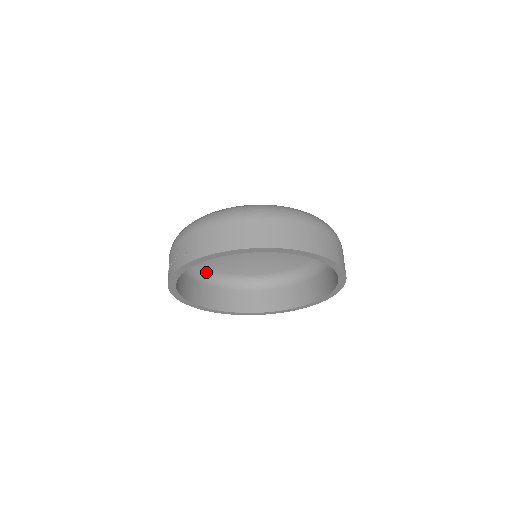
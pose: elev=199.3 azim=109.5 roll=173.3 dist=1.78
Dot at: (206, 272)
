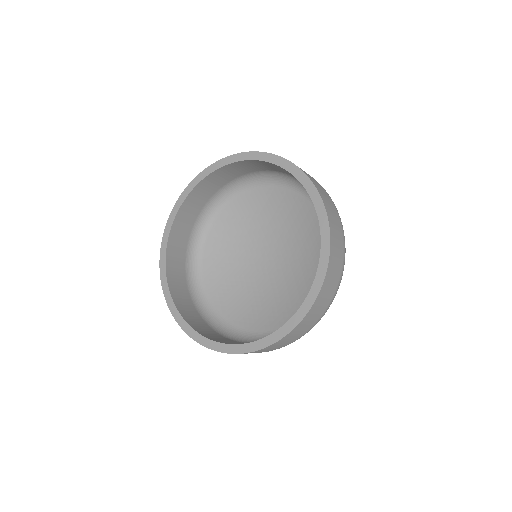
Dot at: (248, 337)
